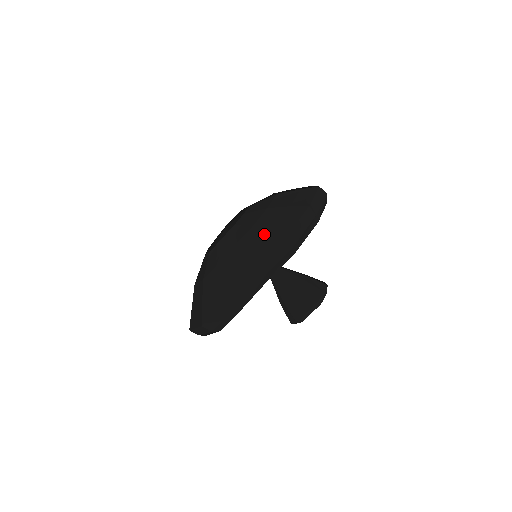
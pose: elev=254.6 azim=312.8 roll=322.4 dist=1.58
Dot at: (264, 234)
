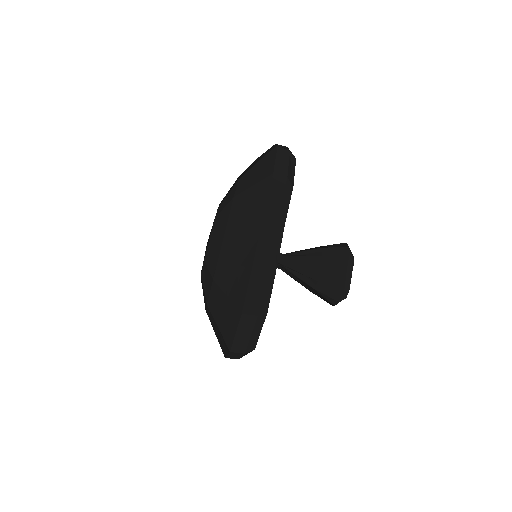
Dot at: (250, 189)
